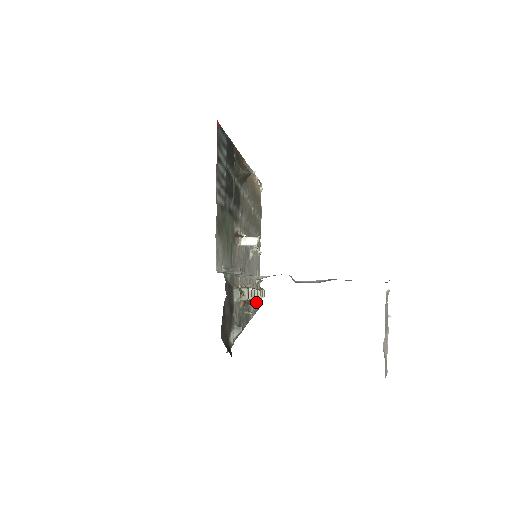
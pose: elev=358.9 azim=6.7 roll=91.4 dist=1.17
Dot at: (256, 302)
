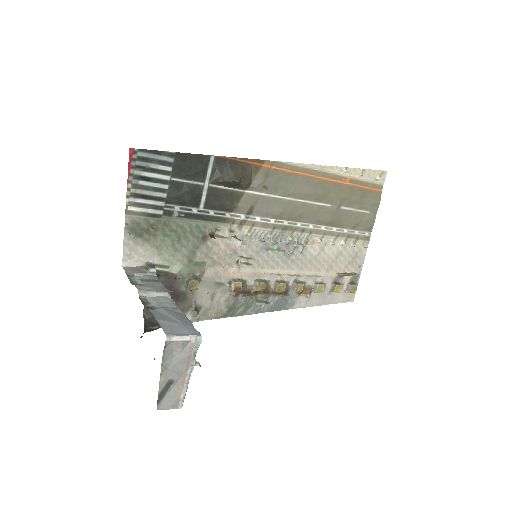
Dot at: (335, 294)
